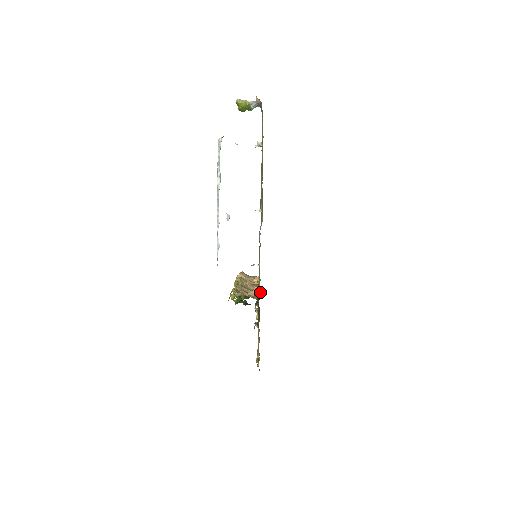
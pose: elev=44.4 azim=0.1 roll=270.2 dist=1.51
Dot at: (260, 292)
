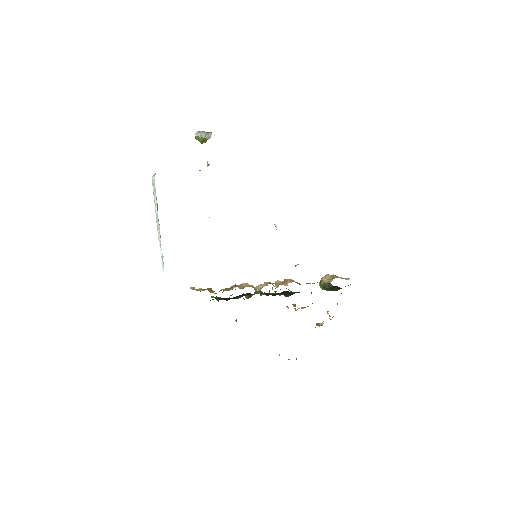
Dot at: occluded
